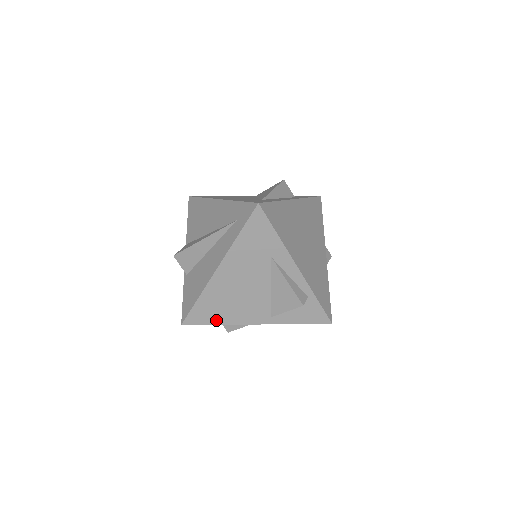
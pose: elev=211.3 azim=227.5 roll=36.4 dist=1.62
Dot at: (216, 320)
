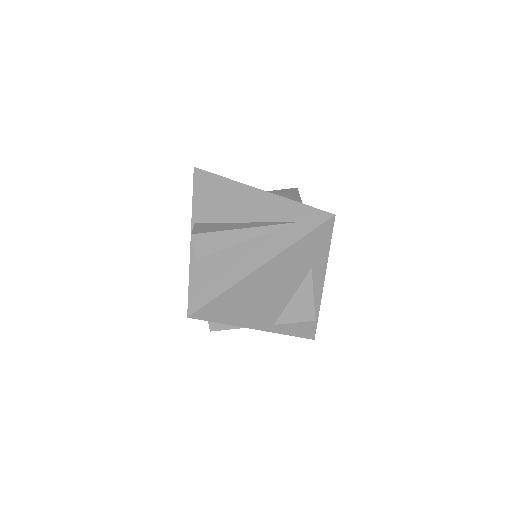
Dot at: (225, 319)
